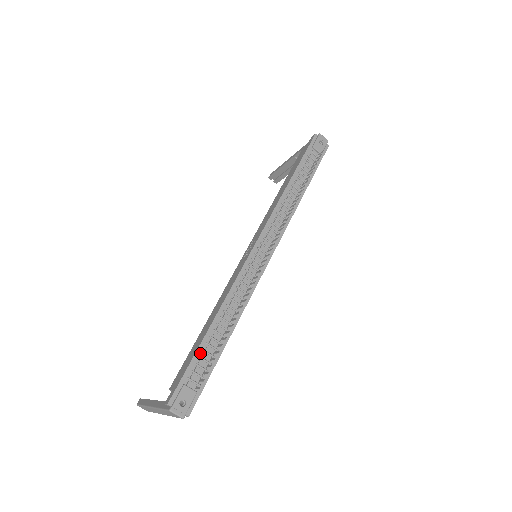
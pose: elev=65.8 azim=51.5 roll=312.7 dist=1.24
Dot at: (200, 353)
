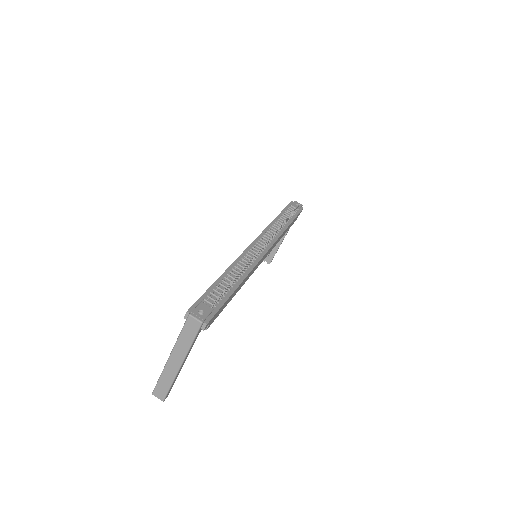
Dot at: (214, 288)
